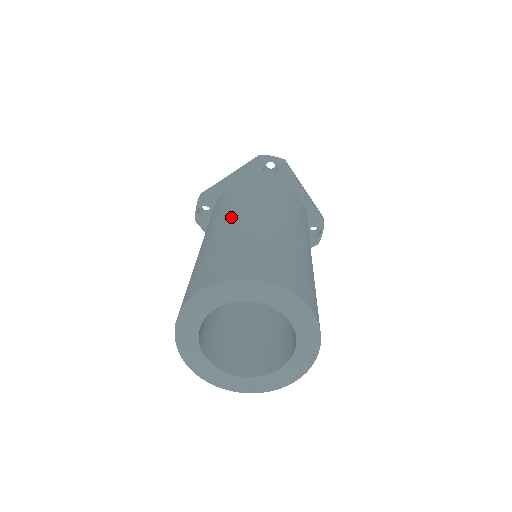
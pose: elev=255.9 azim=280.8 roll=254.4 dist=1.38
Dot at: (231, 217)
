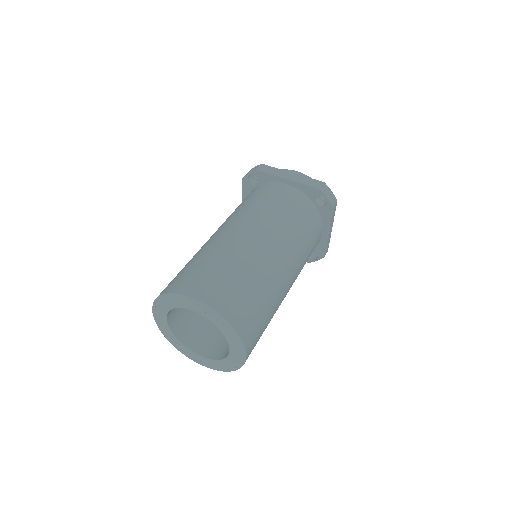
Dot at: (258, 234)
